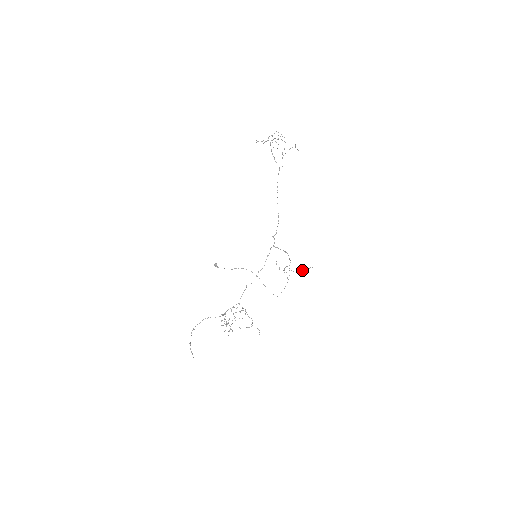
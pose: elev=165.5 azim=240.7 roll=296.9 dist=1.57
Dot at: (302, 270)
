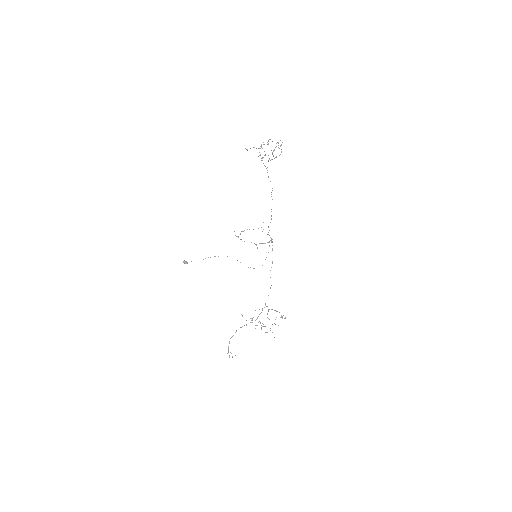
Dot at: (253, 229)
